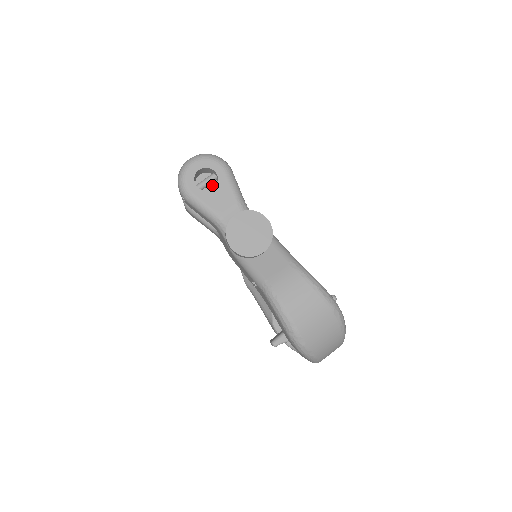
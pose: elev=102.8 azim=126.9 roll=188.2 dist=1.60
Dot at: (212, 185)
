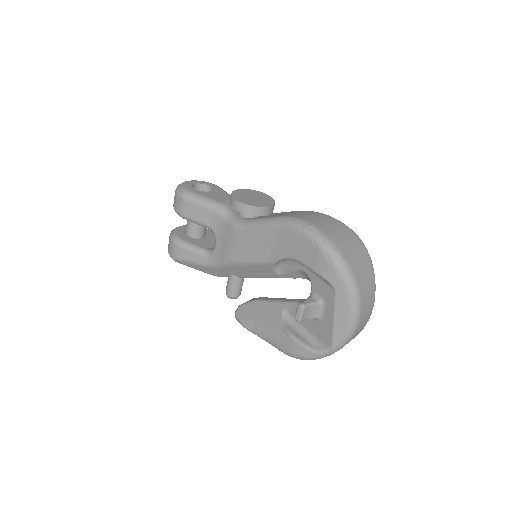
Dot at: occluded
